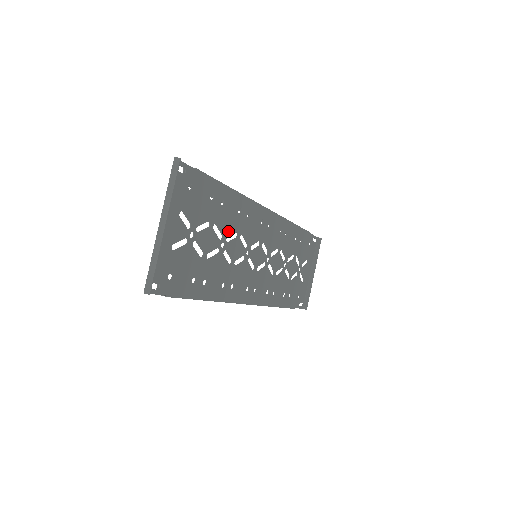
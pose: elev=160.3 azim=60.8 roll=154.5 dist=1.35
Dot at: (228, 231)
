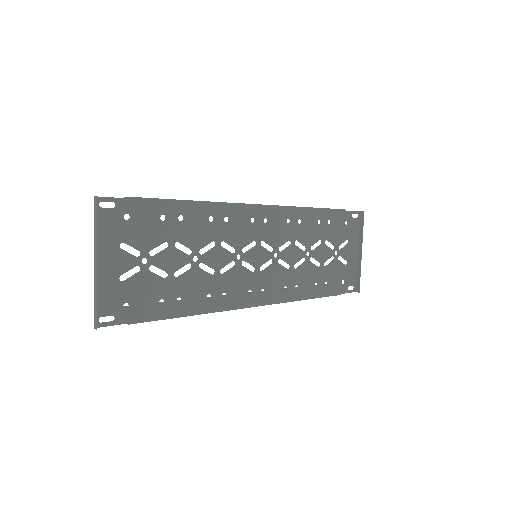
Dot at: (200, 243)
